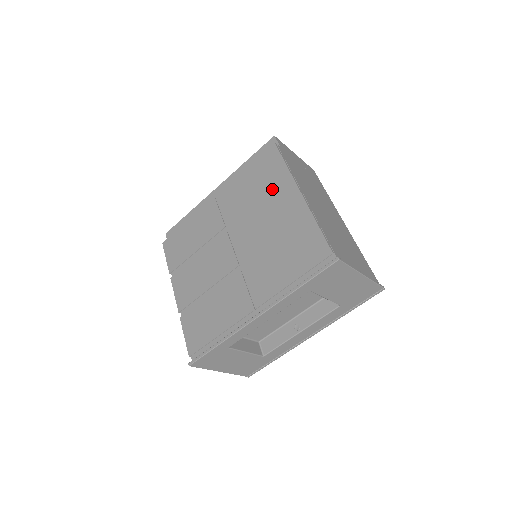
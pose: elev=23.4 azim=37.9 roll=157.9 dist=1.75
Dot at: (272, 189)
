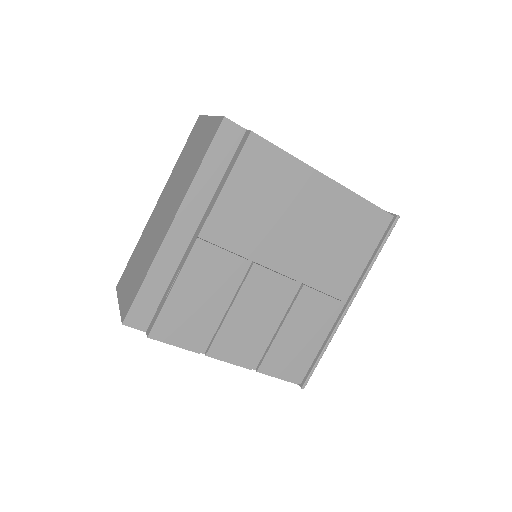
Dot at: (288, 189)
